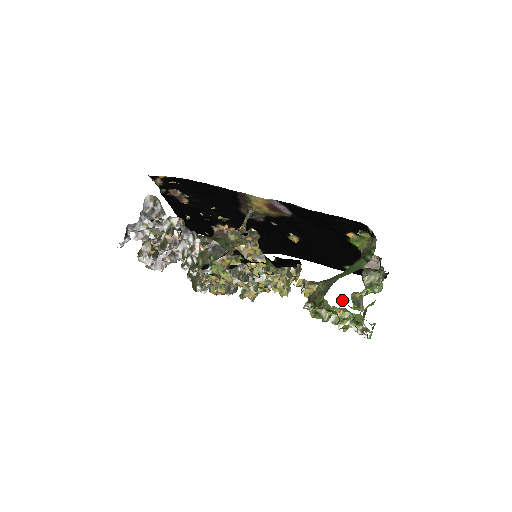
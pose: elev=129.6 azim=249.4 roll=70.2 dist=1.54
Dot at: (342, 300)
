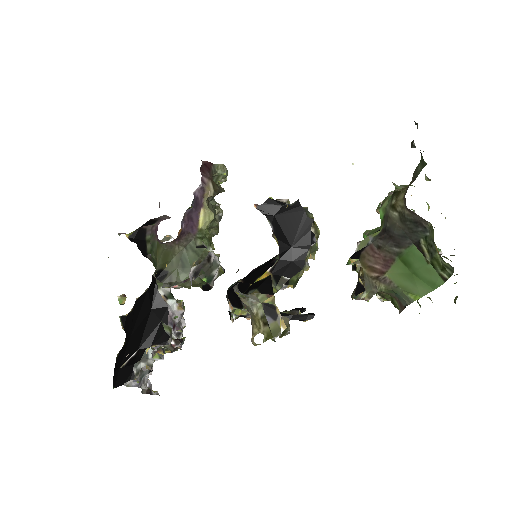
Dot at: occluded
